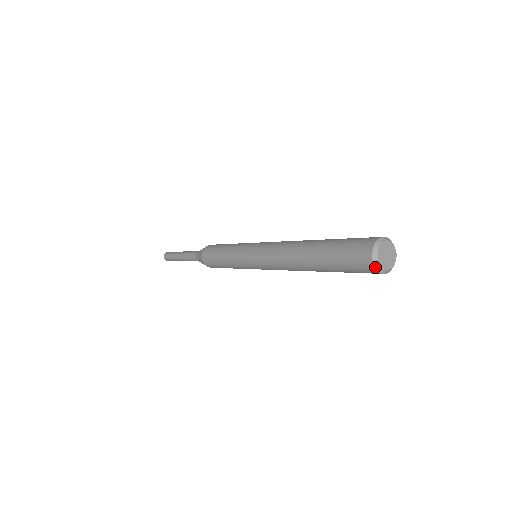
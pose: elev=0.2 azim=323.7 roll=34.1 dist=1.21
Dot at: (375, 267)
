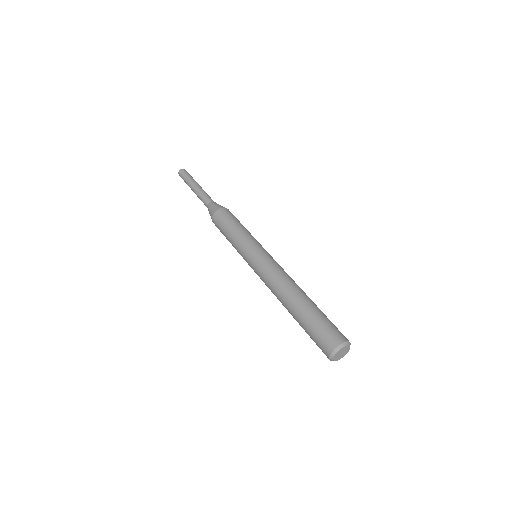
Dot at: (329, 358)
